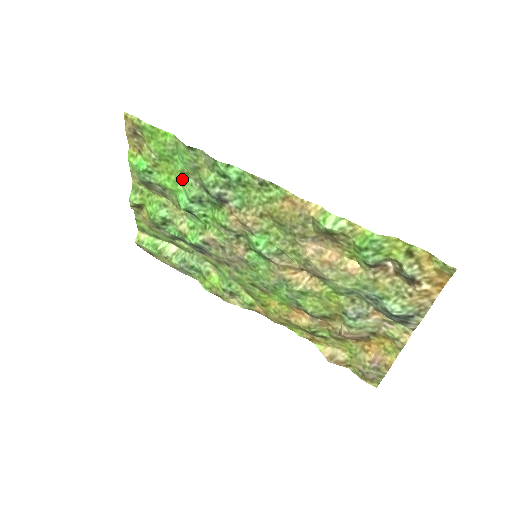
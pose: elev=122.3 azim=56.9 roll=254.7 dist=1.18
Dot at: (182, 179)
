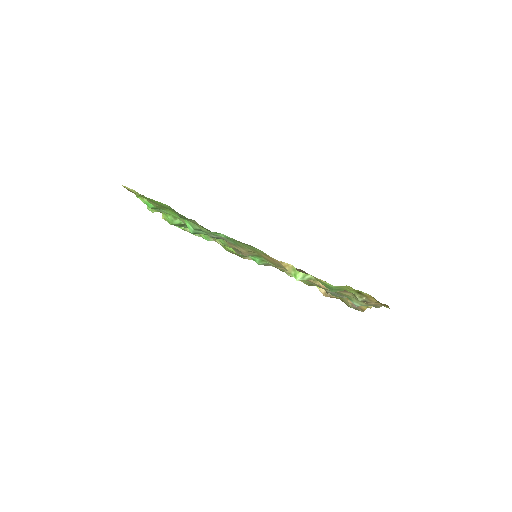
Dot at: occluded
